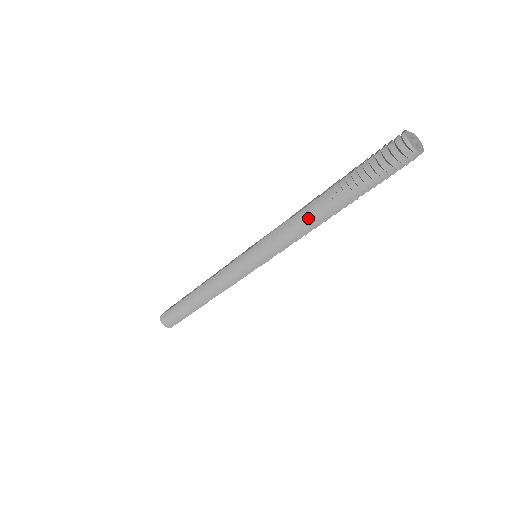
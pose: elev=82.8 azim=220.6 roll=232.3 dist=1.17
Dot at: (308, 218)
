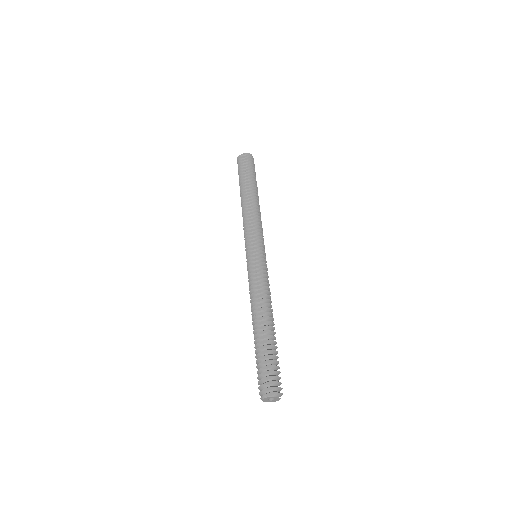
Dot at: occluded
